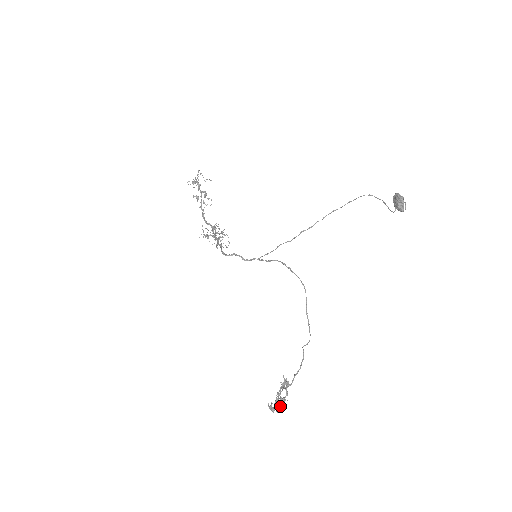
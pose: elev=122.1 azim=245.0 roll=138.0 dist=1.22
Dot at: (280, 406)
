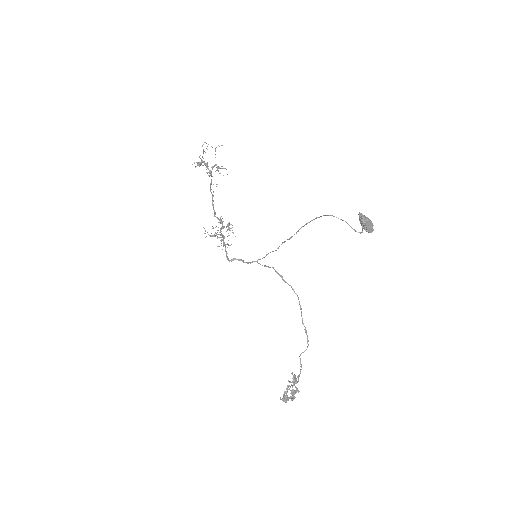
Dot at: (293, 397)
